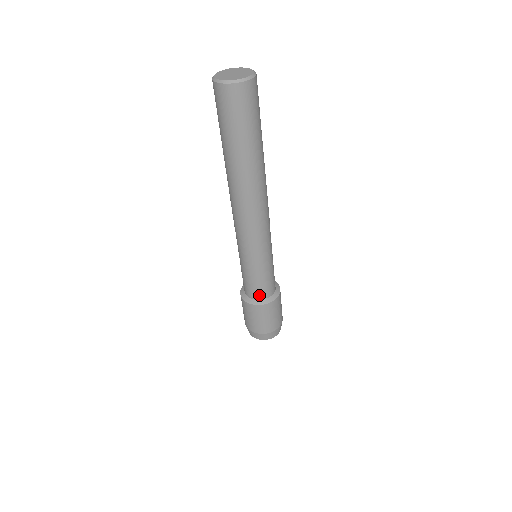
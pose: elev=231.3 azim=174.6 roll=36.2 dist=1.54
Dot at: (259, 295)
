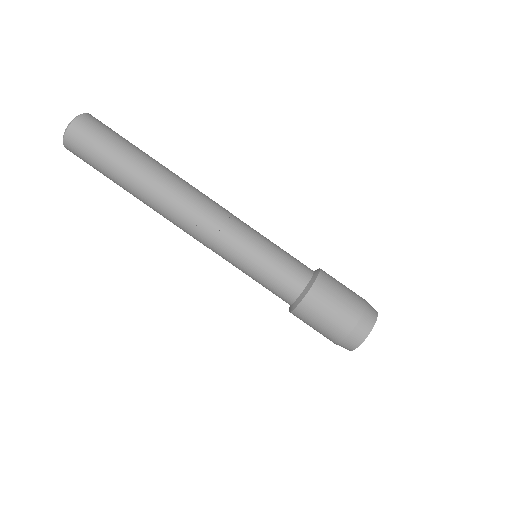
Dot at: (298, 283)
